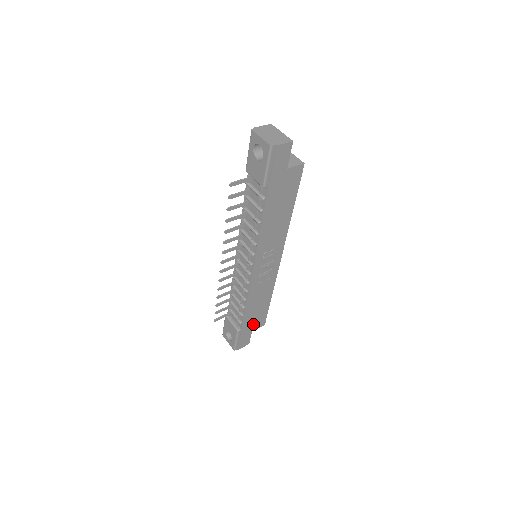
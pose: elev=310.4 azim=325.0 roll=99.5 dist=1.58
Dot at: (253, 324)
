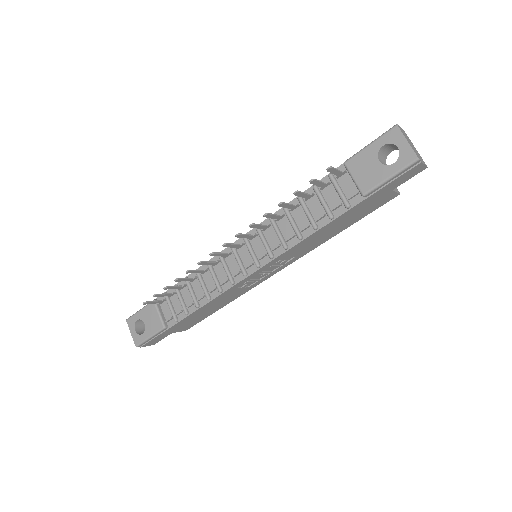
Dot at: (182, 326)
